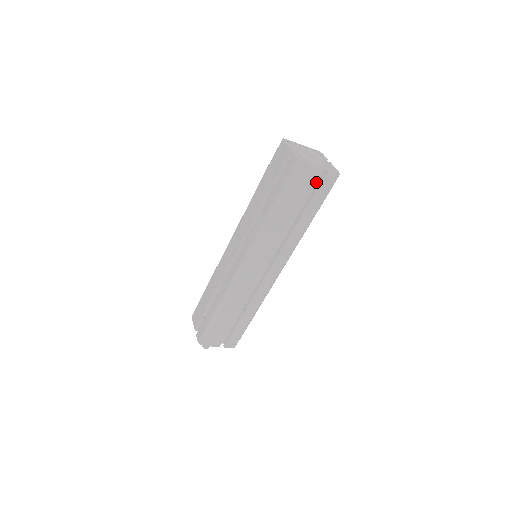
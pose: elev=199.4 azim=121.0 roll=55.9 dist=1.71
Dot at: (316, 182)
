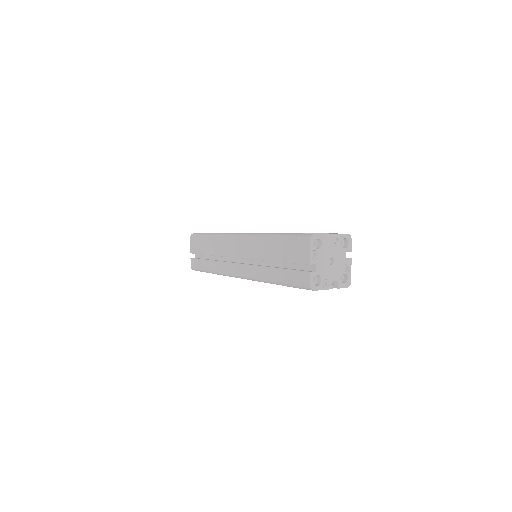
Dot at: occluded
